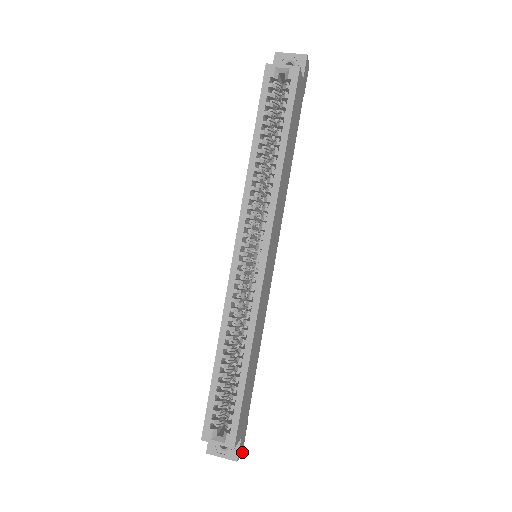
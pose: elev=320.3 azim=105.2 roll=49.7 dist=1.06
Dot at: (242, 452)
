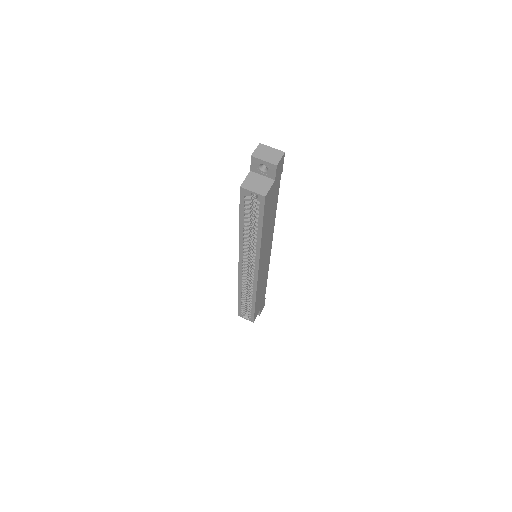
Dot at: occluded
